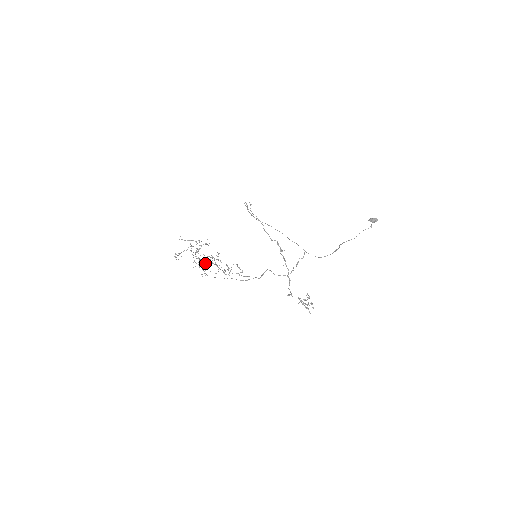
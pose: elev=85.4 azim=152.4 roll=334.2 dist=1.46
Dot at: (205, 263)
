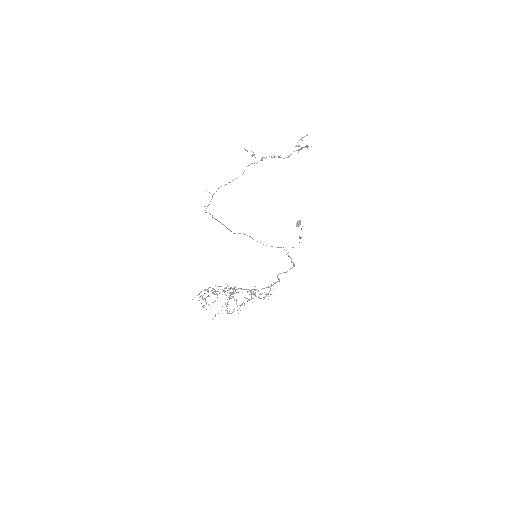
Dot at: (230, 298)
